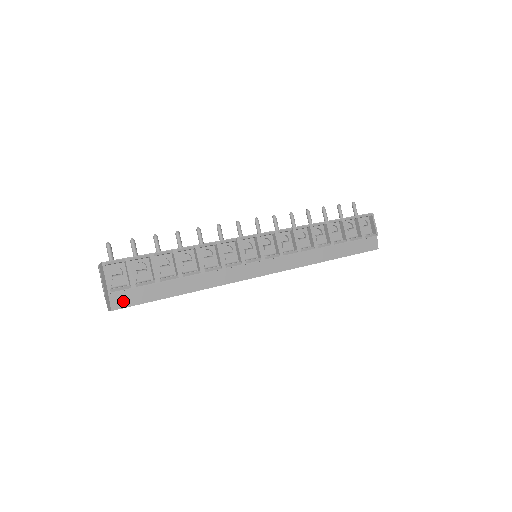
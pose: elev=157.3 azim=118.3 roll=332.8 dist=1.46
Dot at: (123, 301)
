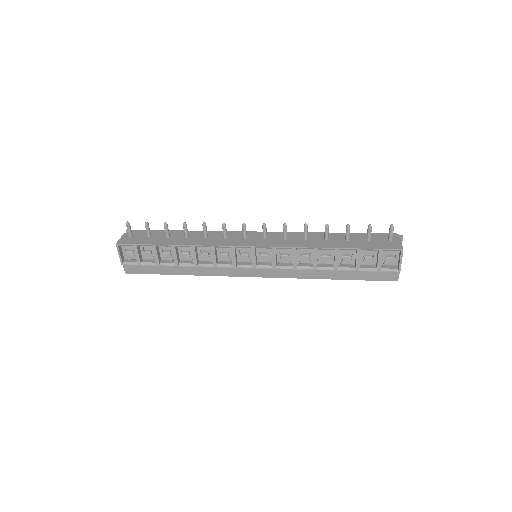
Dot at: (133, 270)
